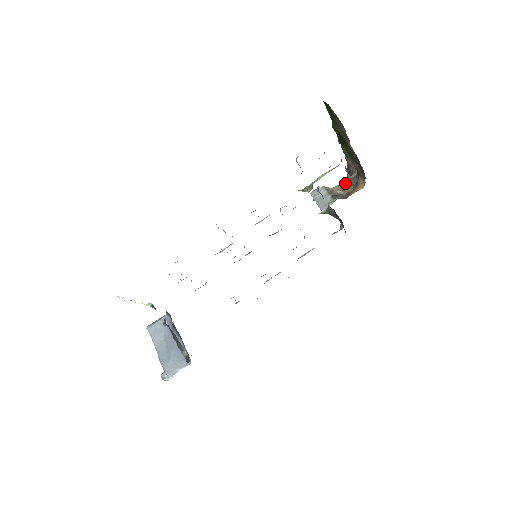
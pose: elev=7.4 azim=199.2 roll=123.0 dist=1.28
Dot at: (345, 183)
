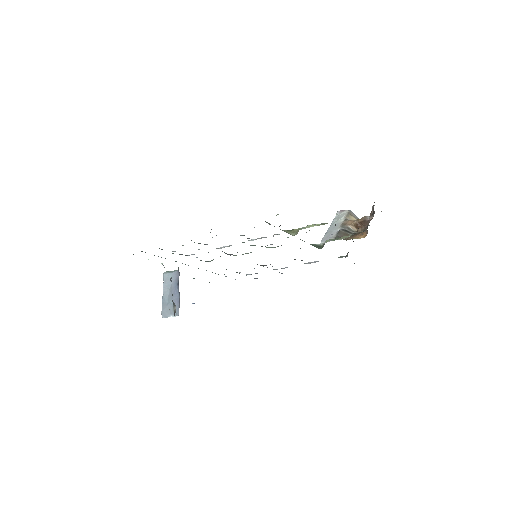
Dot at: (360, 222)
